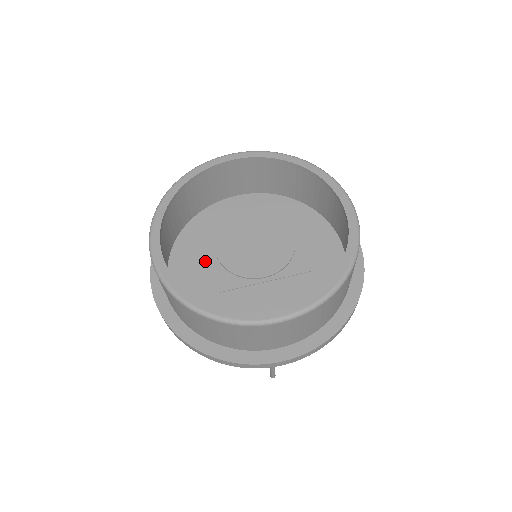
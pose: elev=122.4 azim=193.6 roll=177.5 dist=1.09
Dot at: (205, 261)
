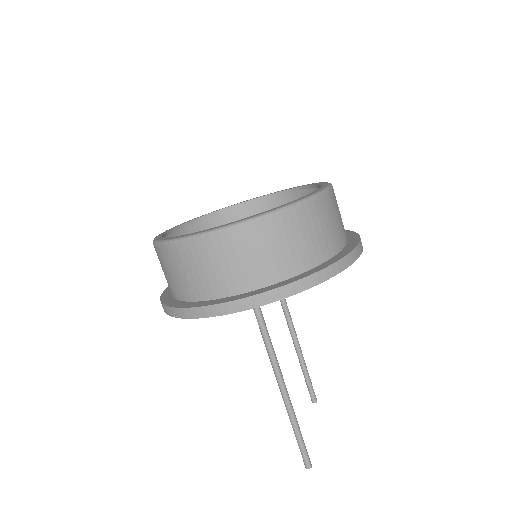
Dot at: occluded
